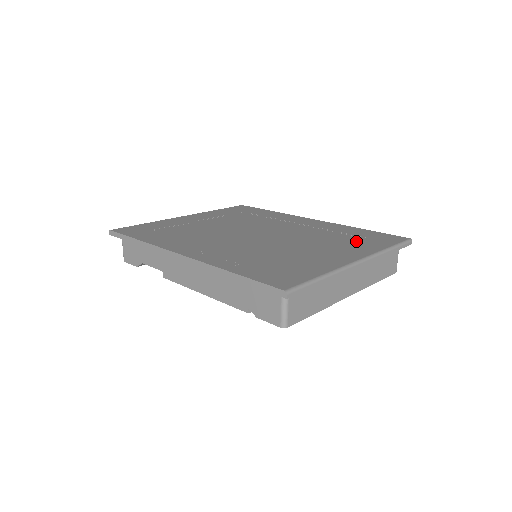
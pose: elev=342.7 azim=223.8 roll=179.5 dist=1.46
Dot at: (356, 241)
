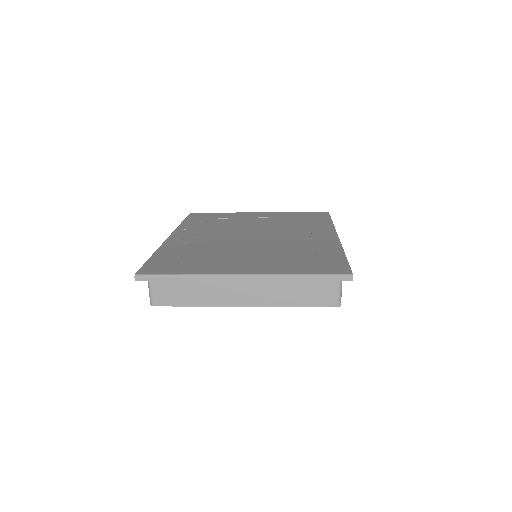
Dot at: (296, 261)
